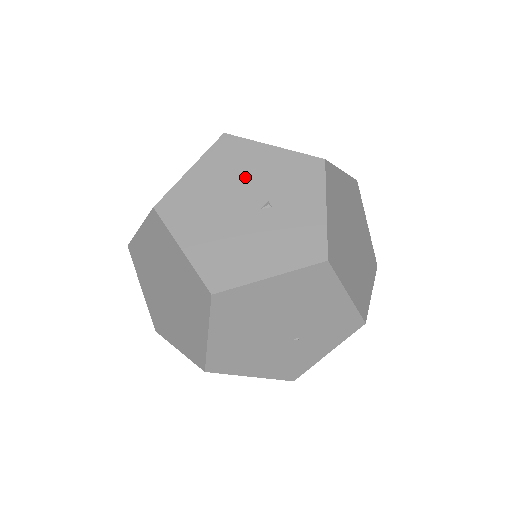
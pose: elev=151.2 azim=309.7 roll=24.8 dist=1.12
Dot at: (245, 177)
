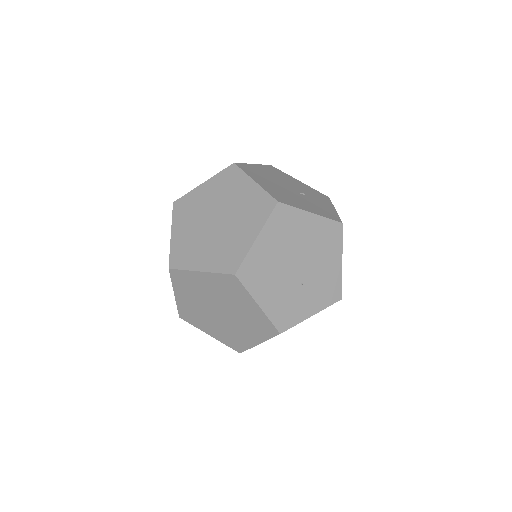
Dot at: (287, 181)
